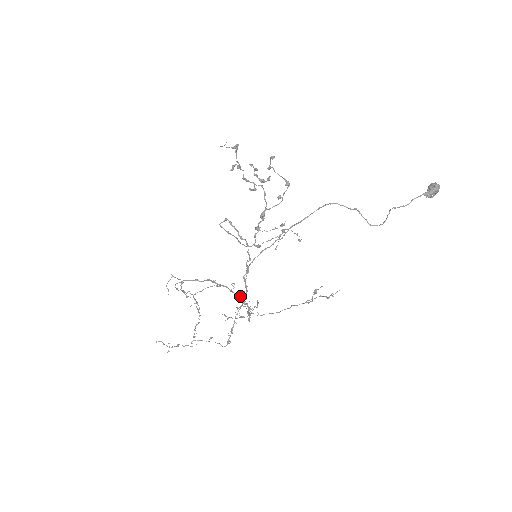
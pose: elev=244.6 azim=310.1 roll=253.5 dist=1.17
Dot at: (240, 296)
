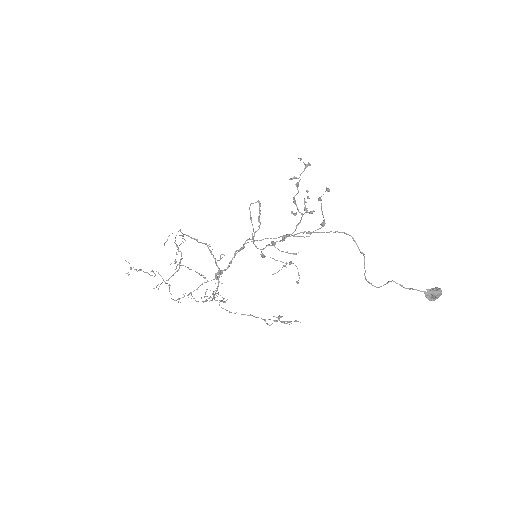
Dot at: (219, 269)
